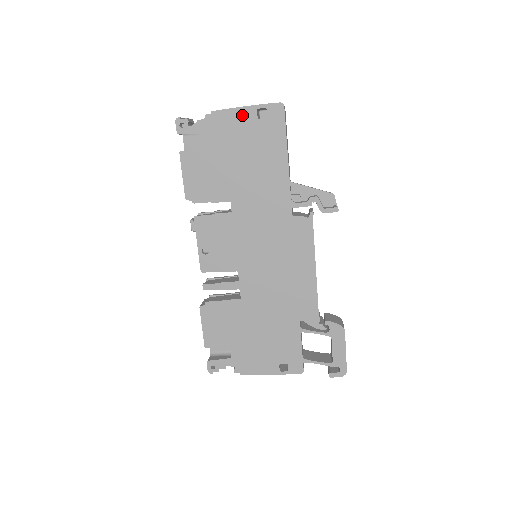
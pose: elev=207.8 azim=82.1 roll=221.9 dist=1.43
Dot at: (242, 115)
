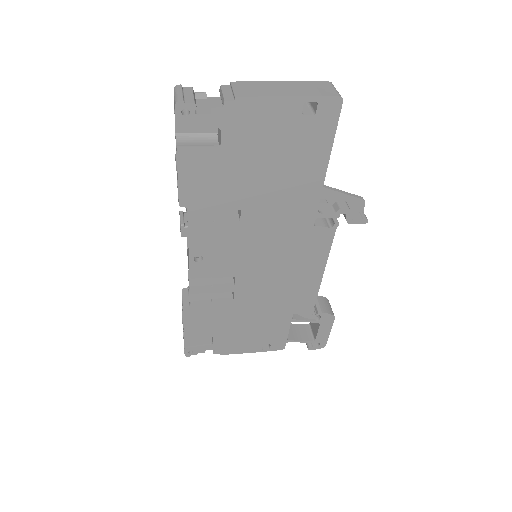
Dot at: (281, 107)
